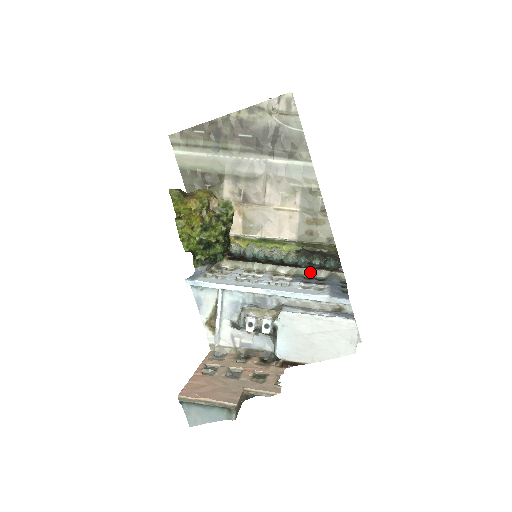
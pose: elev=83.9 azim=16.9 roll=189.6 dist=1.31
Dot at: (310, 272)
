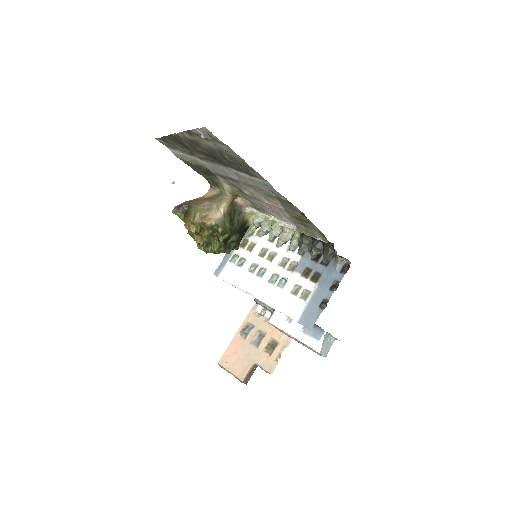
Dot at: occluded
